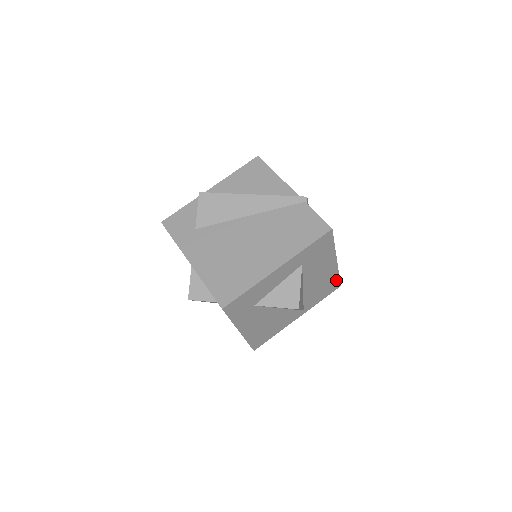
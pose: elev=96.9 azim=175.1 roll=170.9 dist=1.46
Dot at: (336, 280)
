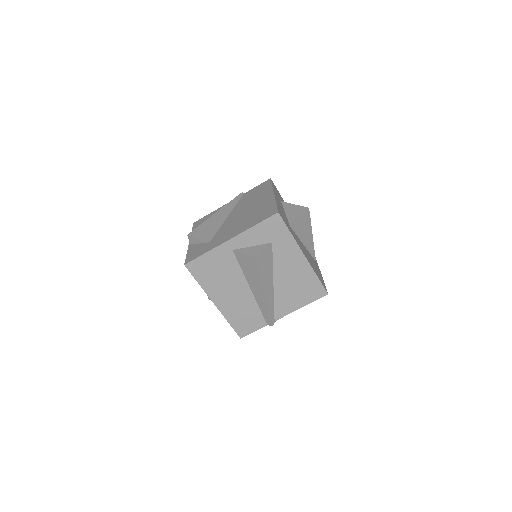
Dot at: occluded
